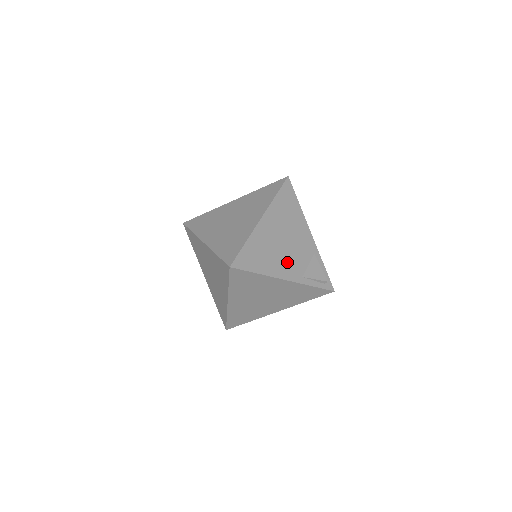
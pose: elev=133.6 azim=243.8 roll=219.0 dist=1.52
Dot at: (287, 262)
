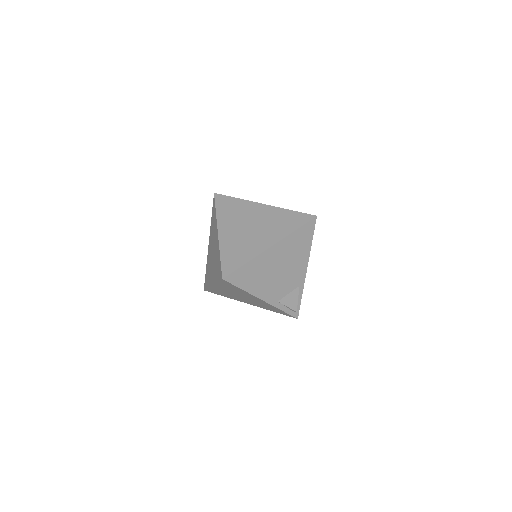
Dot at: (272, 287)
